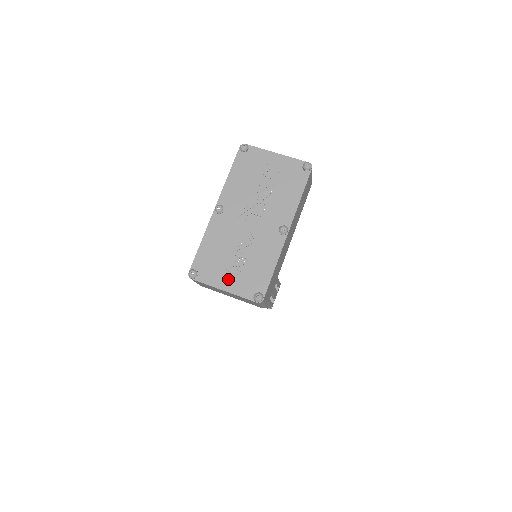
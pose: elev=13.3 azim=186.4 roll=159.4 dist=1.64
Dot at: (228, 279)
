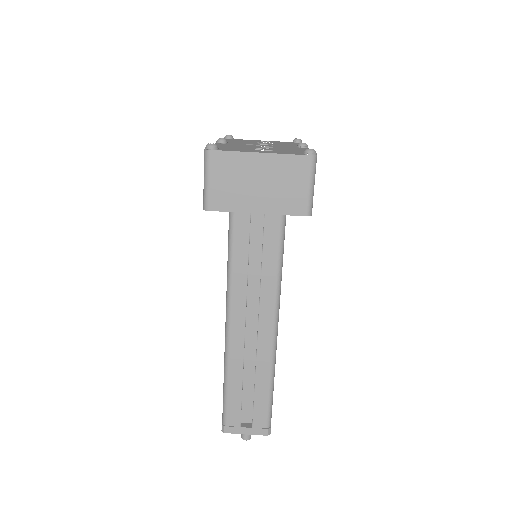
Dot at: (261, 151)
